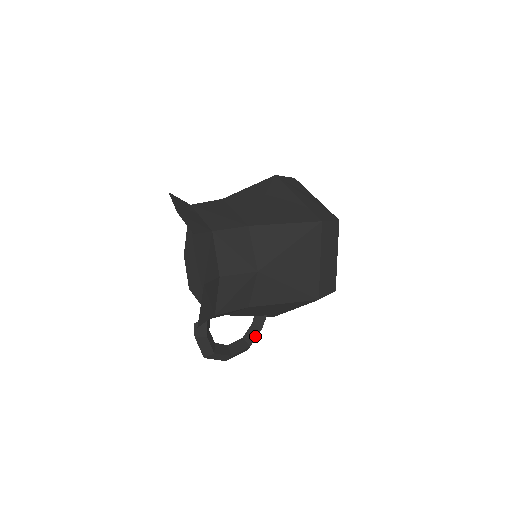
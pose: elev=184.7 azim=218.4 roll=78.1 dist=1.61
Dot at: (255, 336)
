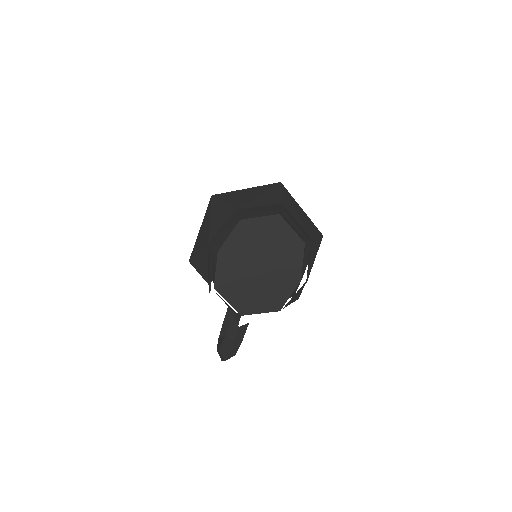
Dot at: occluded
